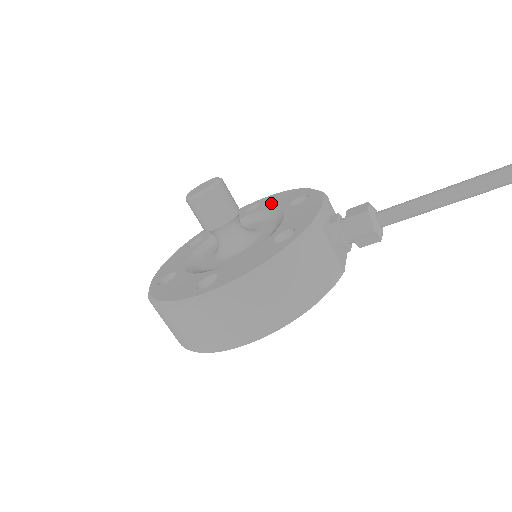
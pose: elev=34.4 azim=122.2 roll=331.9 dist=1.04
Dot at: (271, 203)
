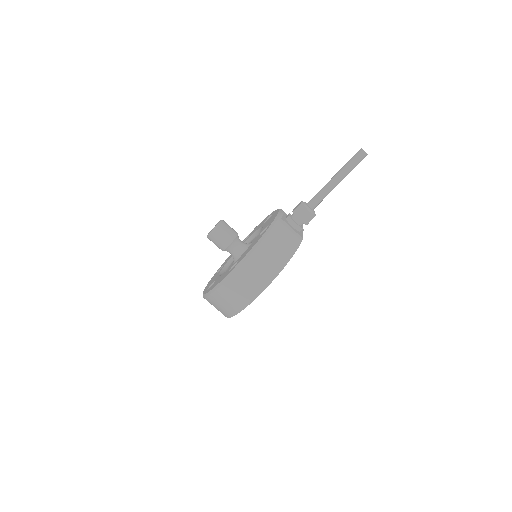
Dot at: occluded
